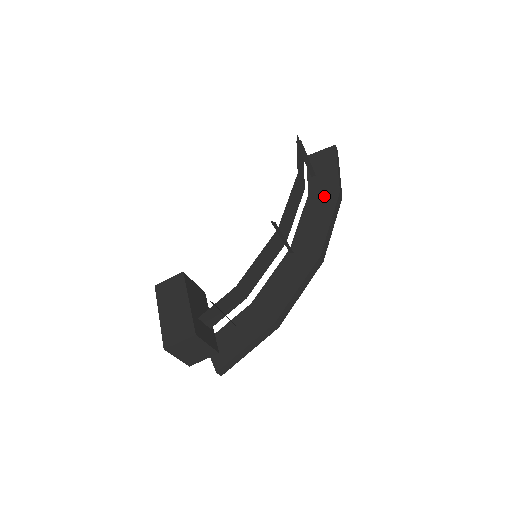
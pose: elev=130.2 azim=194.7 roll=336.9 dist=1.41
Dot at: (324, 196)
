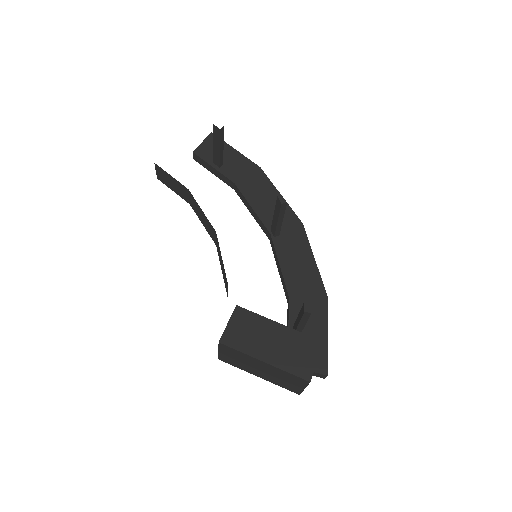
Dot at: (251, 177)
